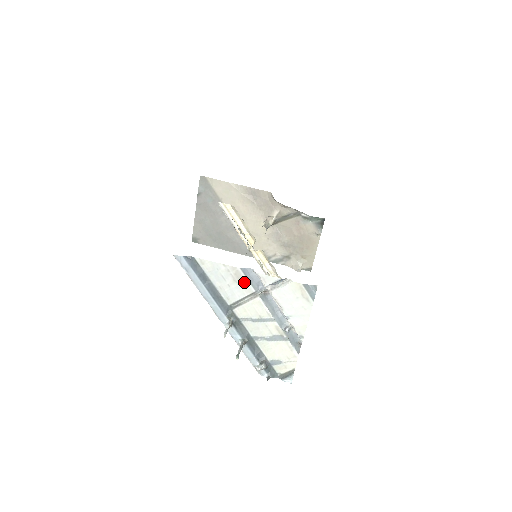
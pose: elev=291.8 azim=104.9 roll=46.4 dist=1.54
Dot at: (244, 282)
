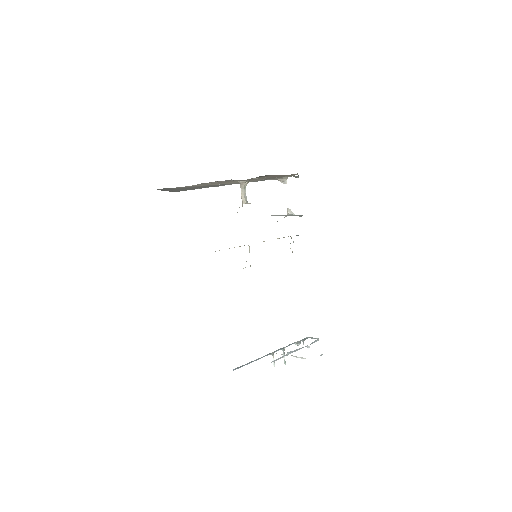
Dot at: (275, 360)
